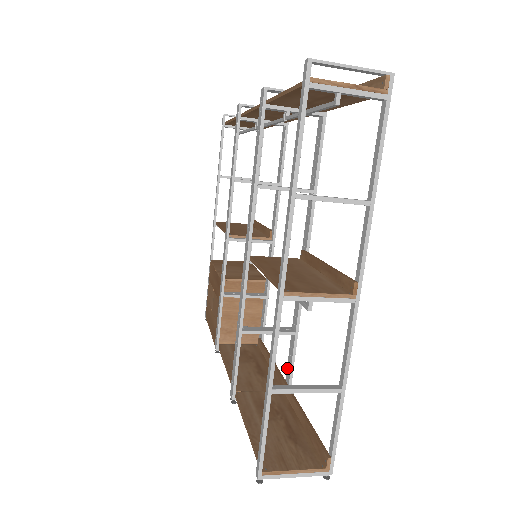
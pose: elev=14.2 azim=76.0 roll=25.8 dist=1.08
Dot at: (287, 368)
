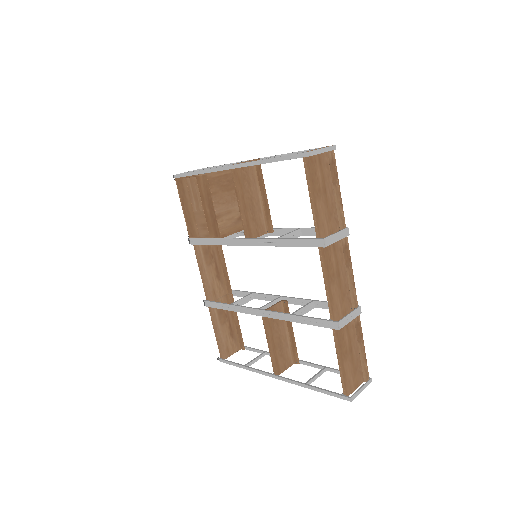
Dot at: (237, 292)
